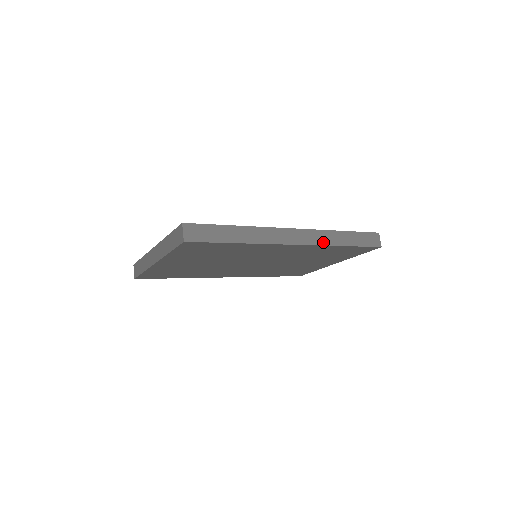
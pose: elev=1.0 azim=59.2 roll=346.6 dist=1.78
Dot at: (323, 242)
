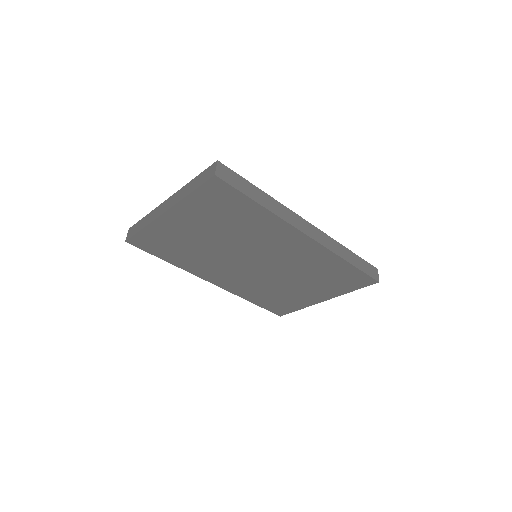
Dot at: (331, 248)
